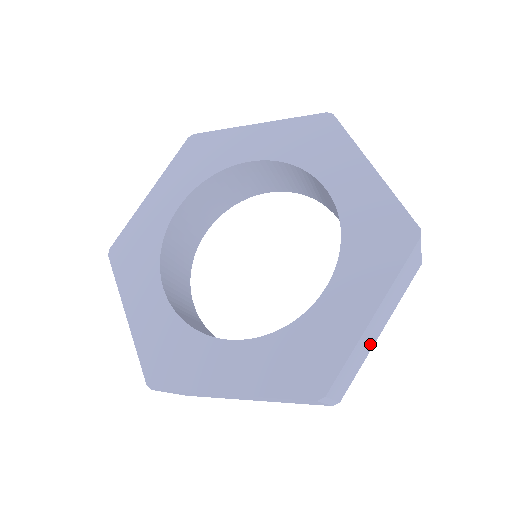
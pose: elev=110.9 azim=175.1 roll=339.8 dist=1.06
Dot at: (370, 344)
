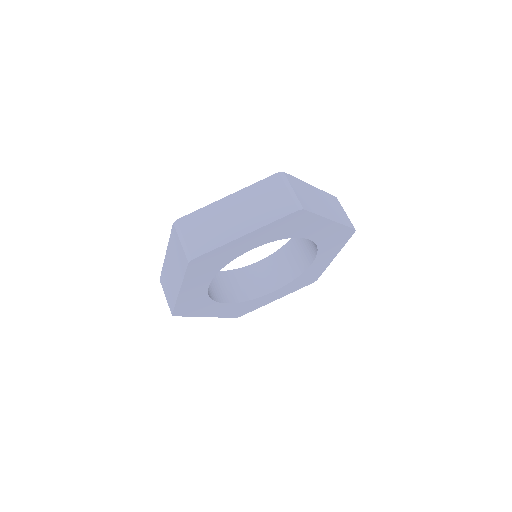
Dot at: (229, 231)
